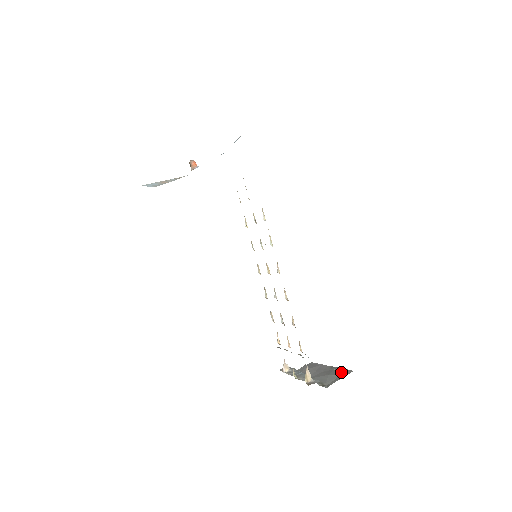
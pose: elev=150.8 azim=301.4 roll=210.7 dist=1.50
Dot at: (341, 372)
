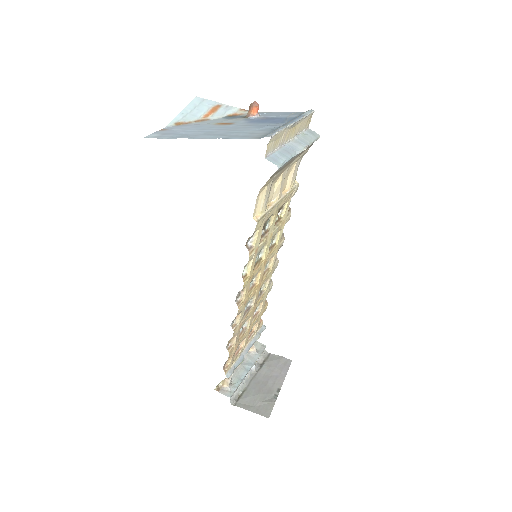
Dot at: (265, 405)
